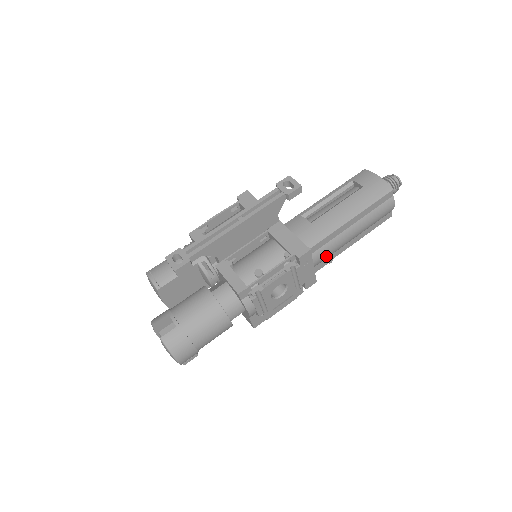
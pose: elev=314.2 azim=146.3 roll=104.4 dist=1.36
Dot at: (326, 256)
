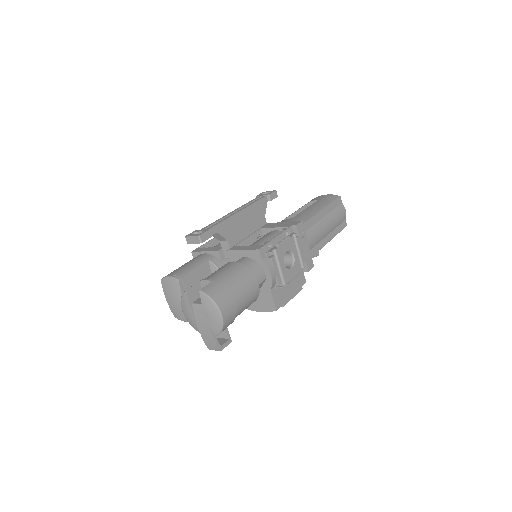
Dot at: (314, 241)
